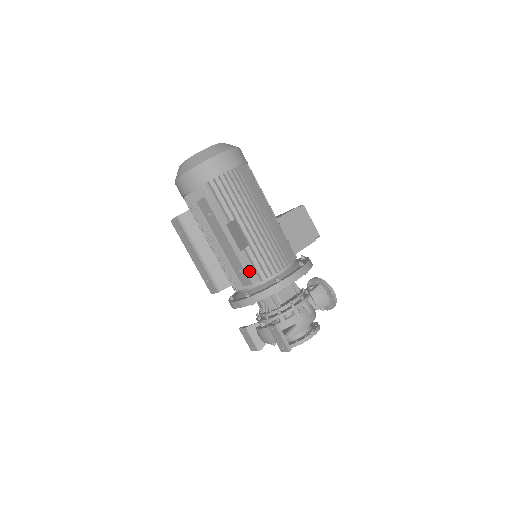
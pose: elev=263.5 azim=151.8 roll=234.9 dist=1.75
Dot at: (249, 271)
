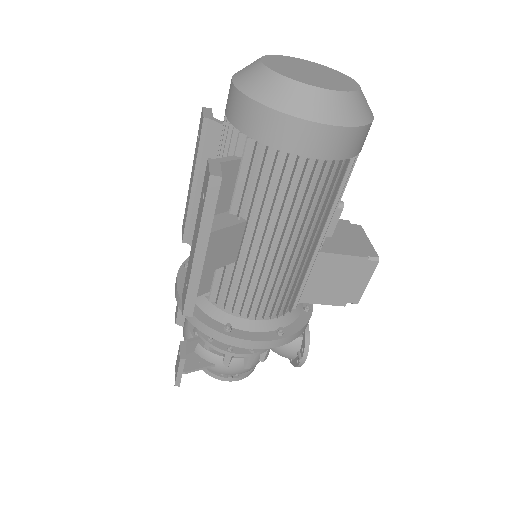
Dot at: (192, 301)
